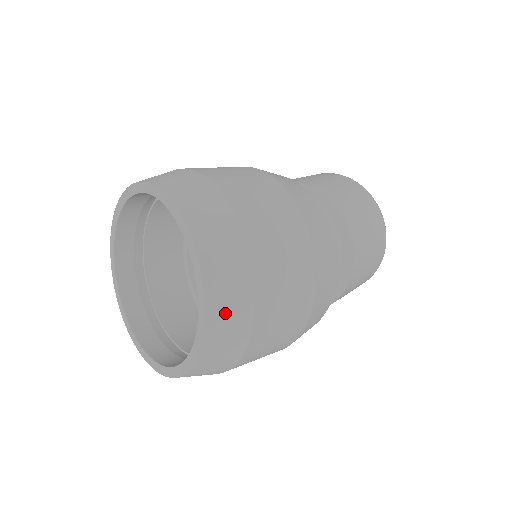
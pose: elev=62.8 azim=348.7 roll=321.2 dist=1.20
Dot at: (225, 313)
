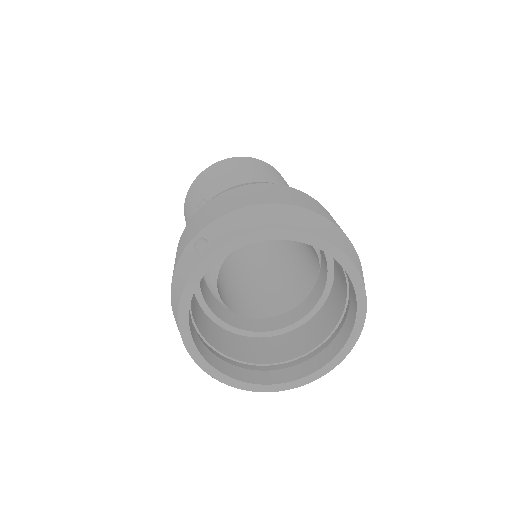
Dot at: occluded
